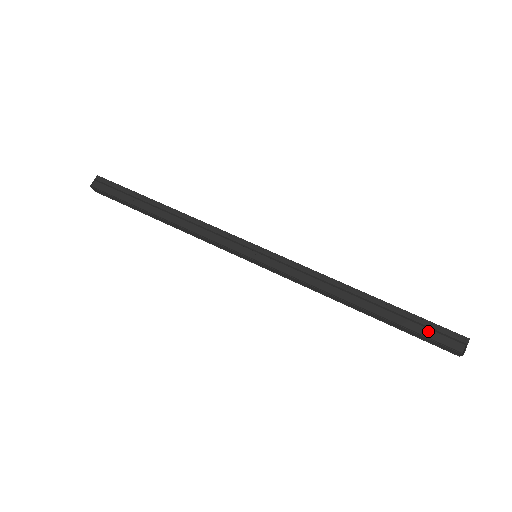
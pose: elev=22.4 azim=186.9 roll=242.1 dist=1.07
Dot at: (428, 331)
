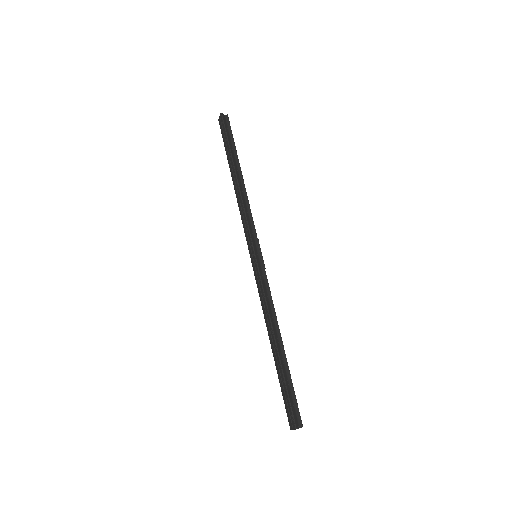
Dot at: (285, 399)
